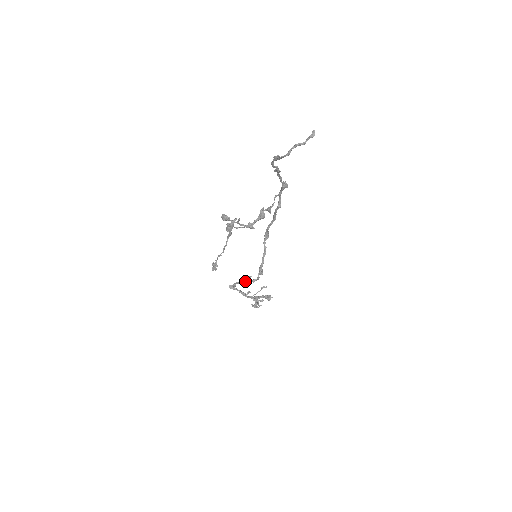
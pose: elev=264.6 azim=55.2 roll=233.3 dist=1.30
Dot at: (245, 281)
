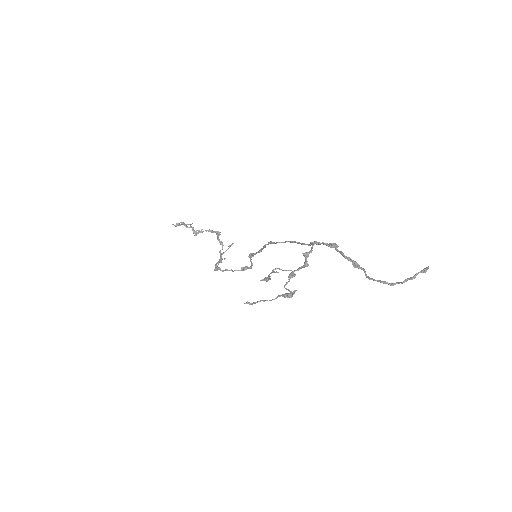
Dot at: occluded
